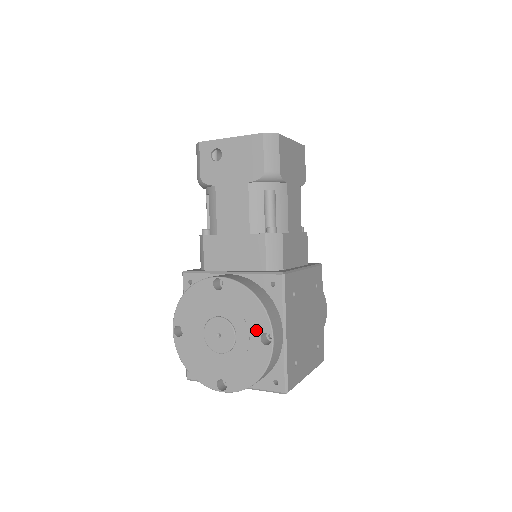
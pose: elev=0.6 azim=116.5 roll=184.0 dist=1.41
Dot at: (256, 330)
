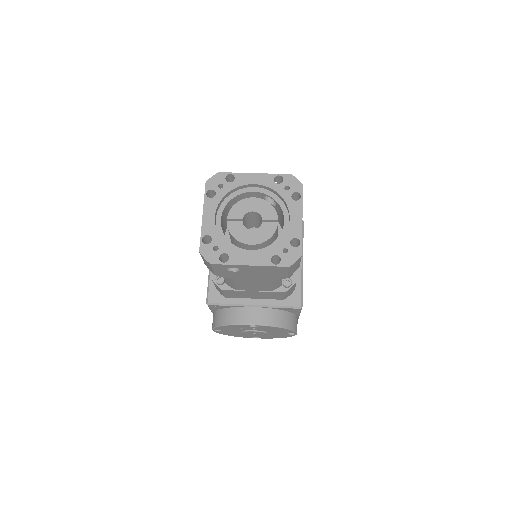
Dot at: (284, 333)
